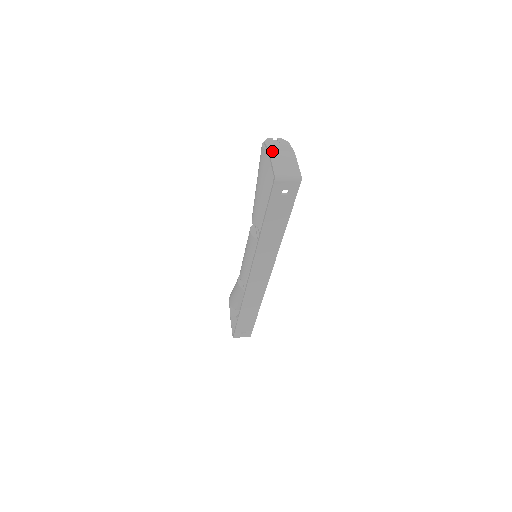
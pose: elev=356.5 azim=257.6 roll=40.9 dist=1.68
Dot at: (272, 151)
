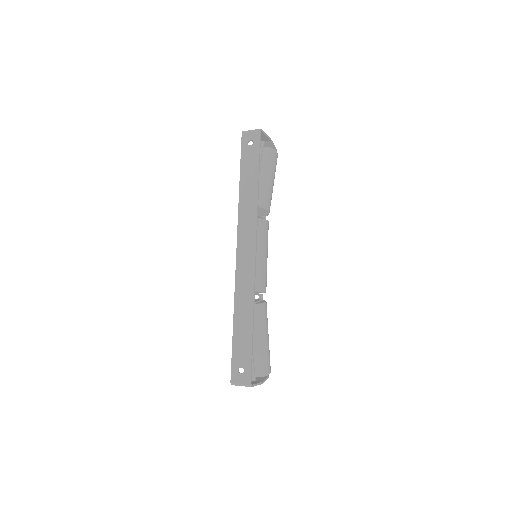
Dot at: occluded
